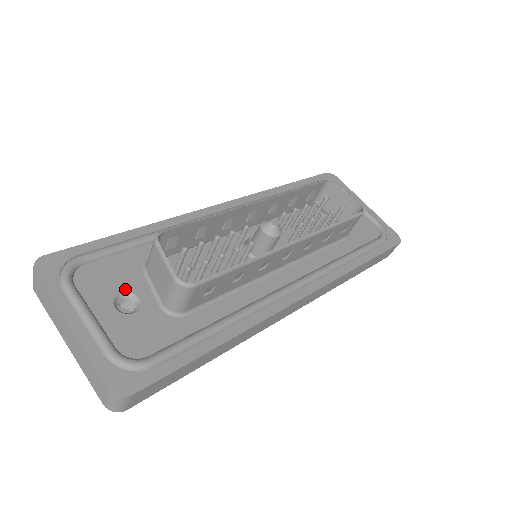
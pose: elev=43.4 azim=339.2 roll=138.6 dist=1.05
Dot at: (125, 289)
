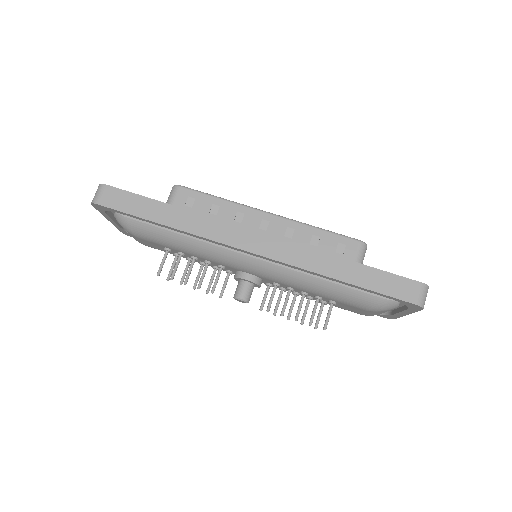
Dot at: occluded
